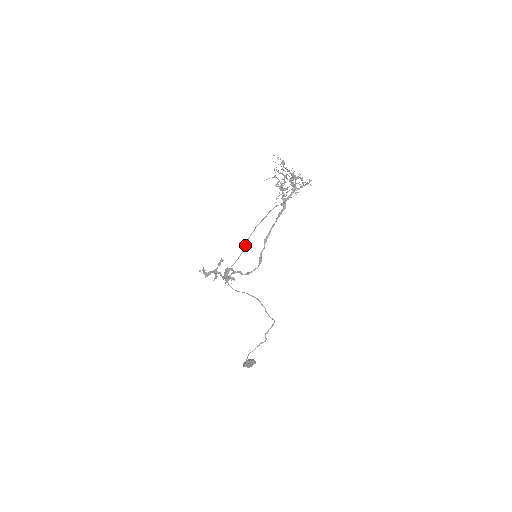
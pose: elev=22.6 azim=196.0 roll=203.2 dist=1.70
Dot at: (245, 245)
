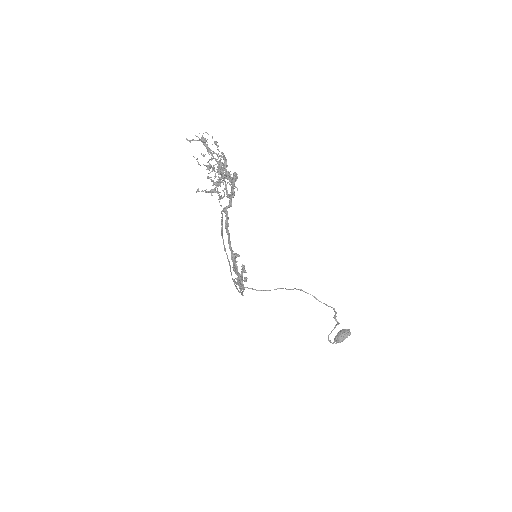
Dot at: occluded
